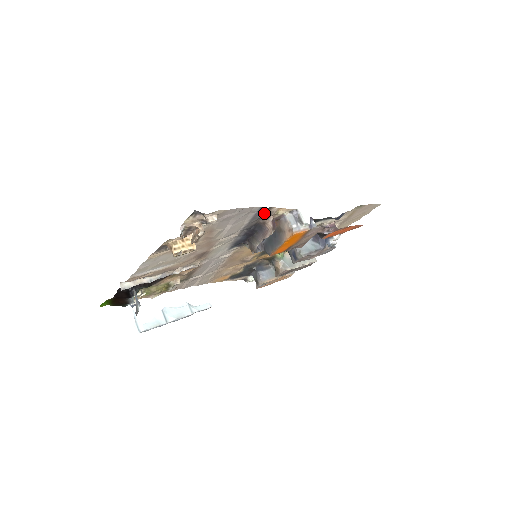
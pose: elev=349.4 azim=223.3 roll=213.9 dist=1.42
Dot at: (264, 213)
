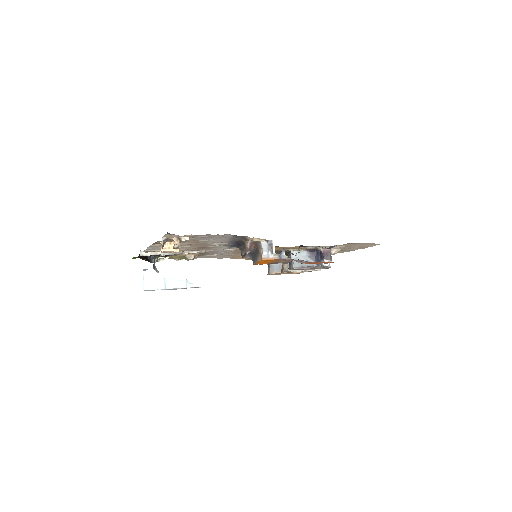
Dot at: (242, 237)
